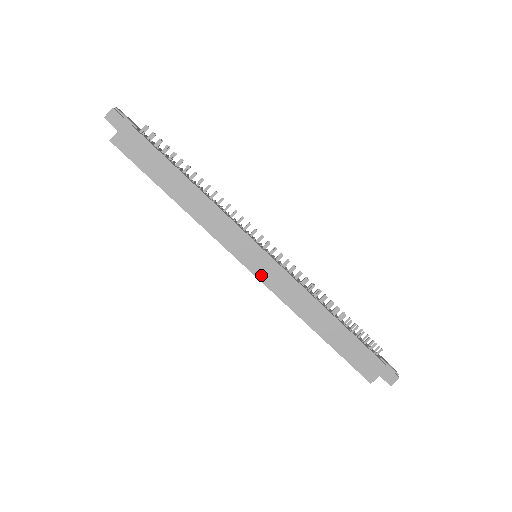
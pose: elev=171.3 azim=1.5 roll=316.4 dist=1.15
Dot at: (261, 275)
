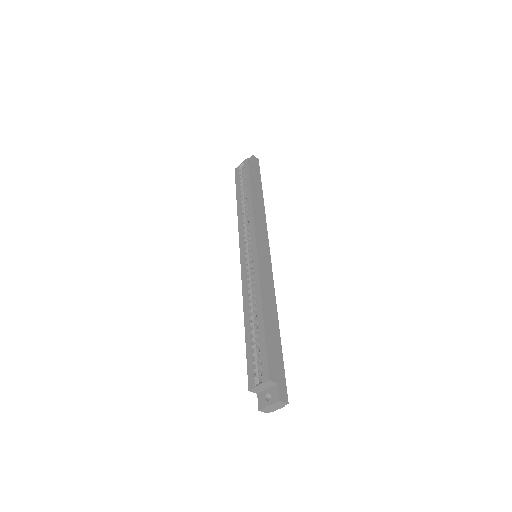
Dot at: (260, 256)
